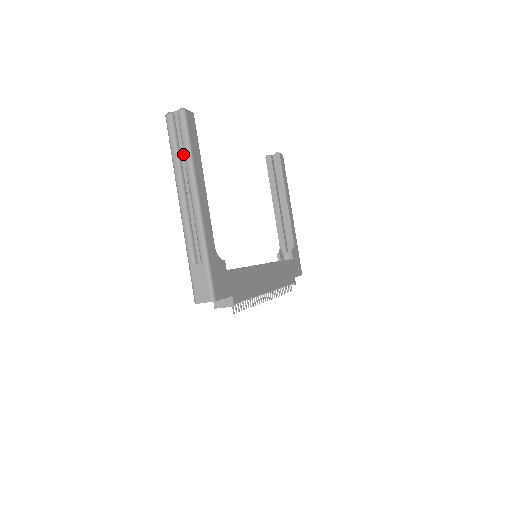
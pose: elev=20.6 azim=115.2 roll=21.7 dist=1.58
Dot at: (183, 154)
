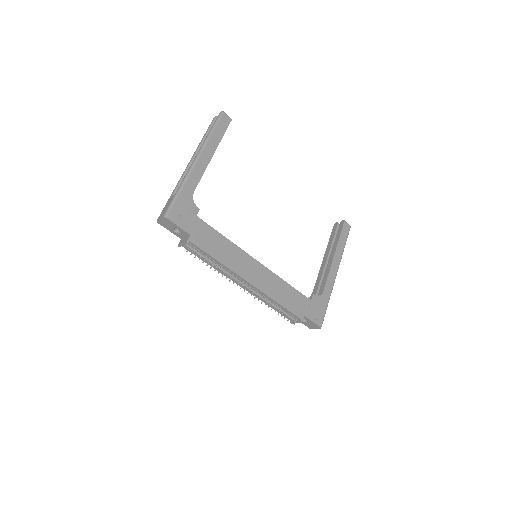
Dot at: occluded
